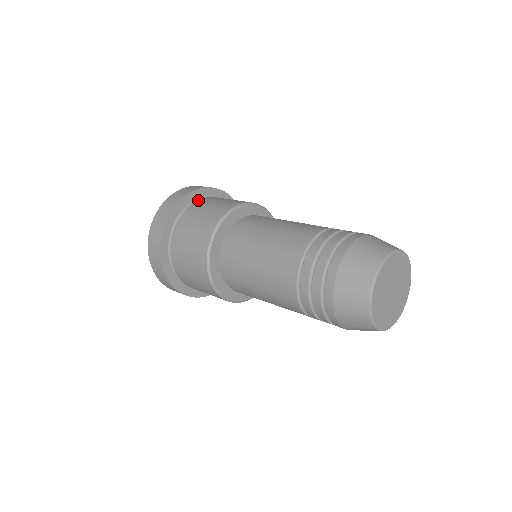
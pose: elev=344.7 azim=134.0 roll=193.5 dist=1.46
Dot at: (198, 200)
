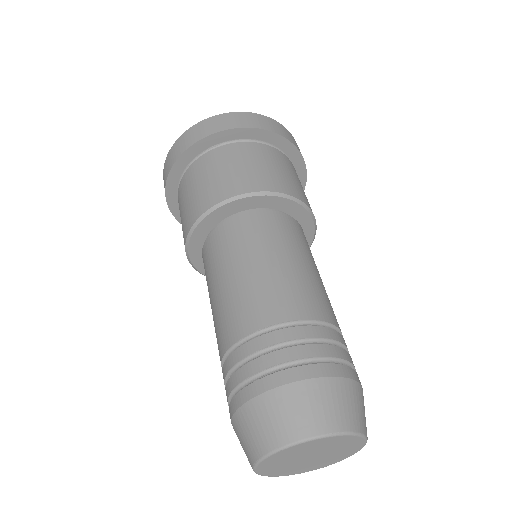
Dot at: (268, 145)
